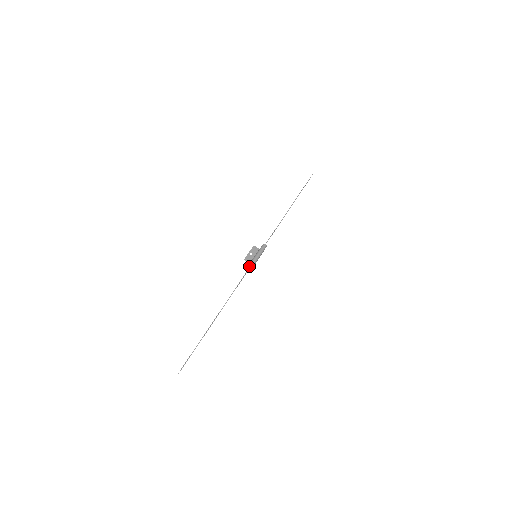
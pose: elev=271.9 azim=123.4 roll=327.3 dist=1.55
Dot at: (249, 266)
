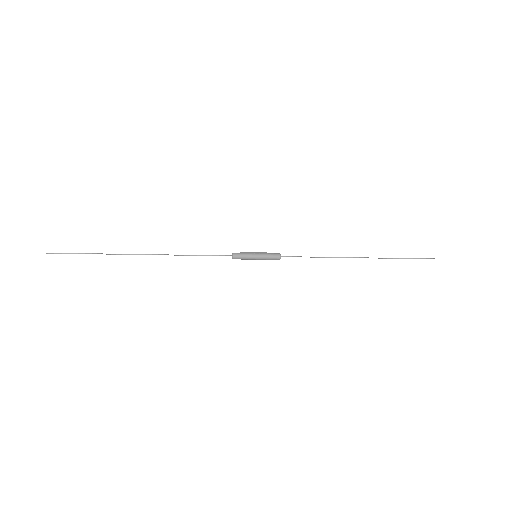
Dot at: occluded
